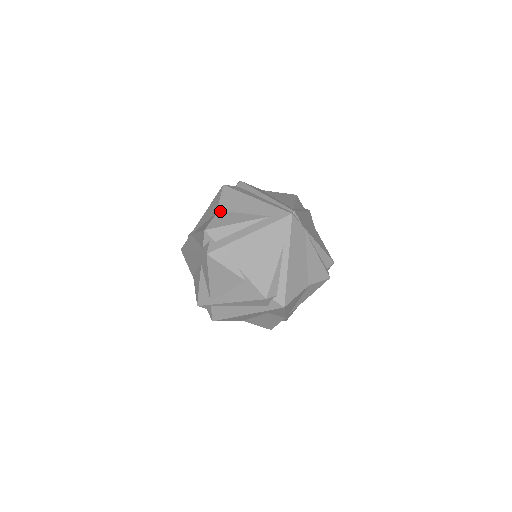
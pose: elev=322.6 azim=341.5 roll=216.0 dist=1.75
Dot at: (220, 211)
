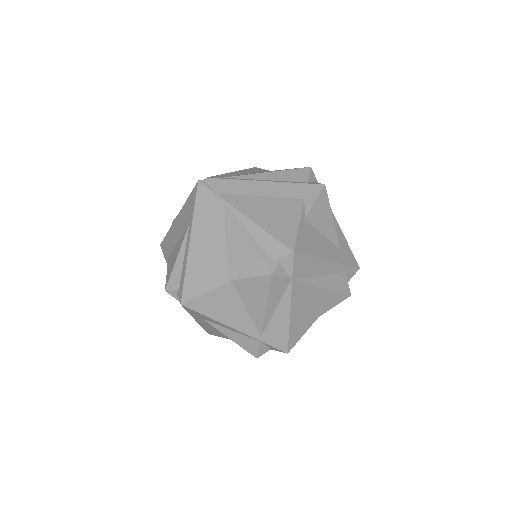
Dot at: occluded
